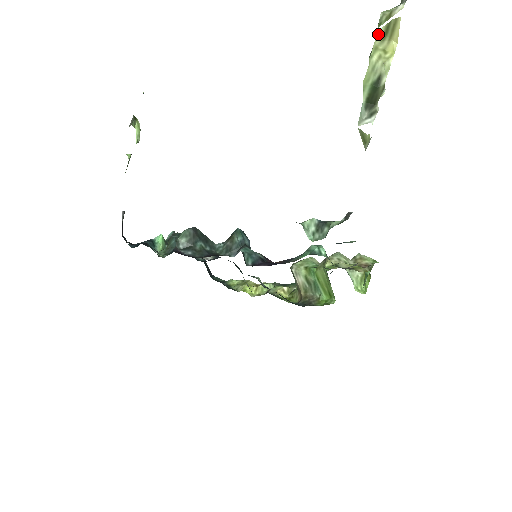
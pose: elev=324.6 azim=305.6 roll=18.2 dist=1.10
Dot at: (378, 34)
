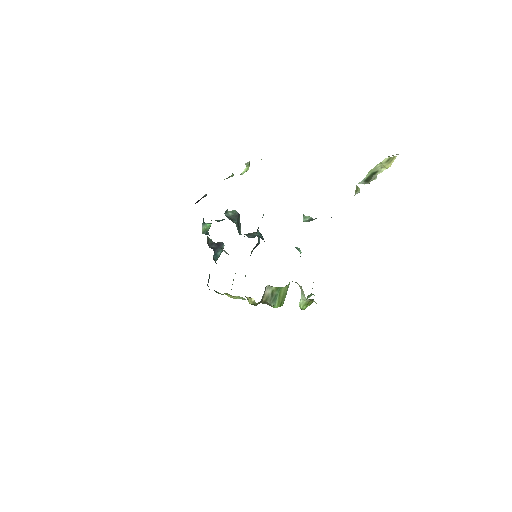
Dot at: (385, 159)
